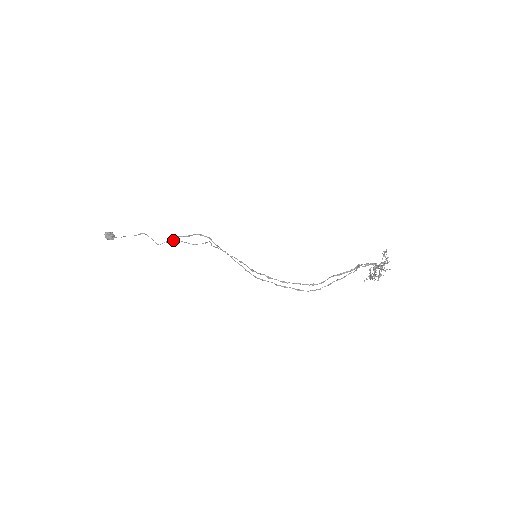
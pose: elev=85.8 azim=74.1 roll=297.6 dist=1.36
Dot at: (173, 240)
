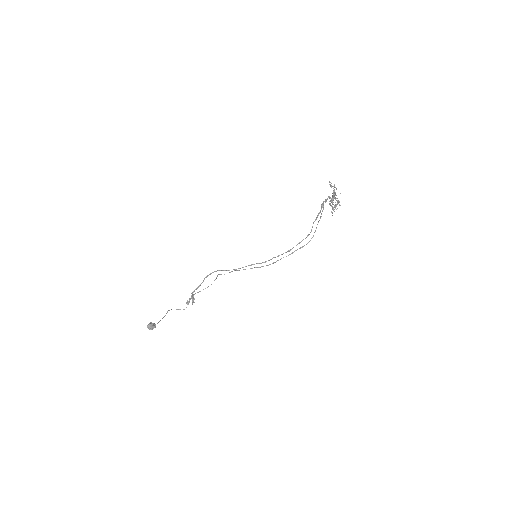
Dot at: (192, 298)
